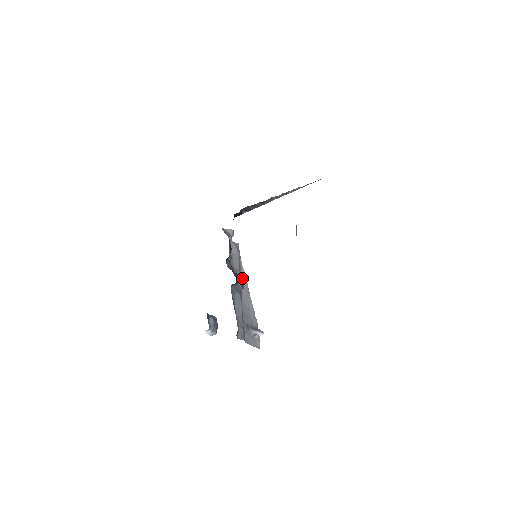
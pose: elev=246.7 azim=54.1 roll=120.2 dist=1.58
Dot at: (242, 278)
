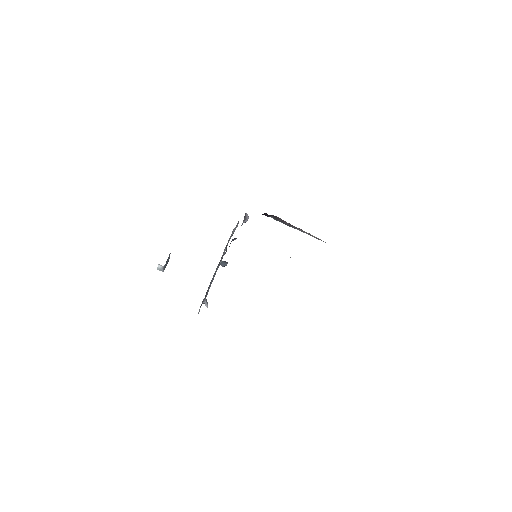
Dot at: occluded
